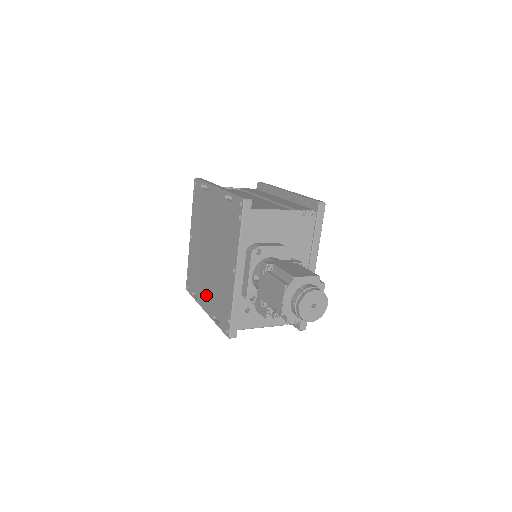
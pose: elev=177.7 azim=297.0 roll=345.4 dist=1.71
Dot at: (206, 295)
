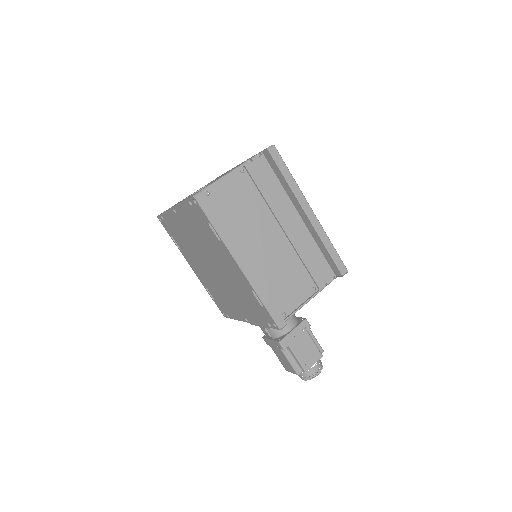
Dot at: (197, 269)
